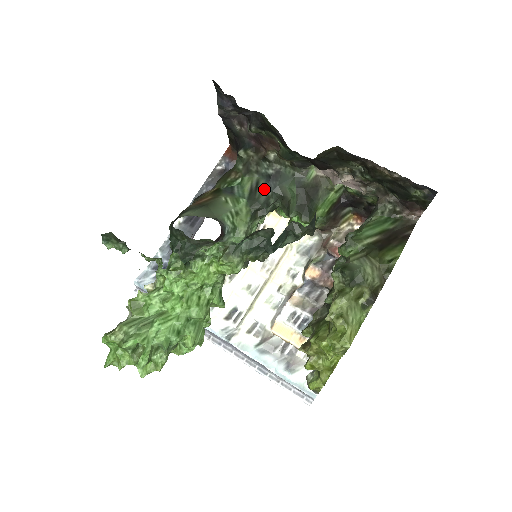
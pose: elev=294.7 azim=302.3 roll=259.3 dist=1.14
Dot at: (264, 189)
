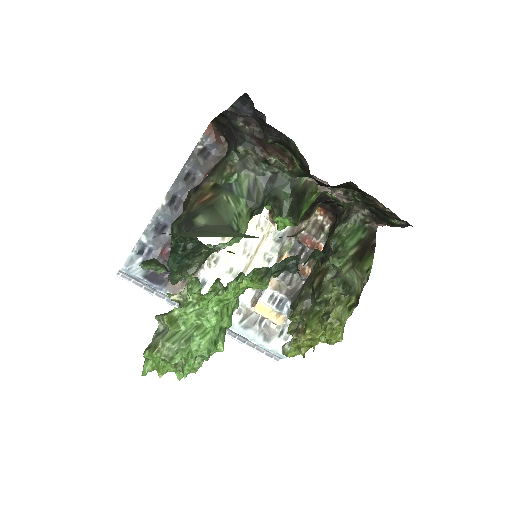
Dot at: (261, 190)
